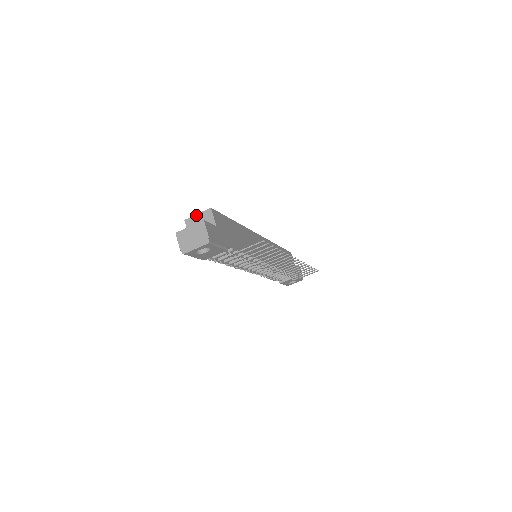
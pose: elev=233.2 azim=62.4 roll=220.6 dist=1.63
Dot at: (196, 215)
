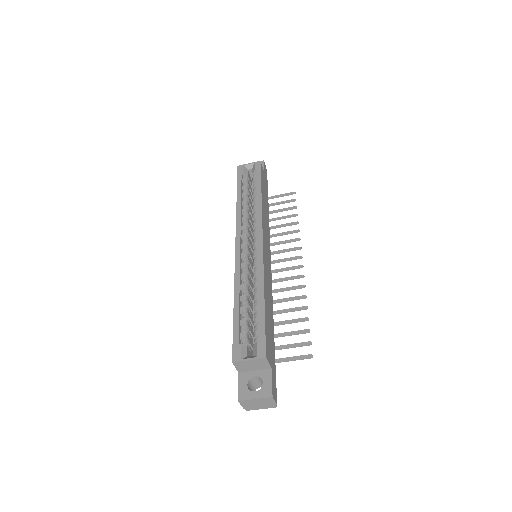
Dot at: (247, 361)
